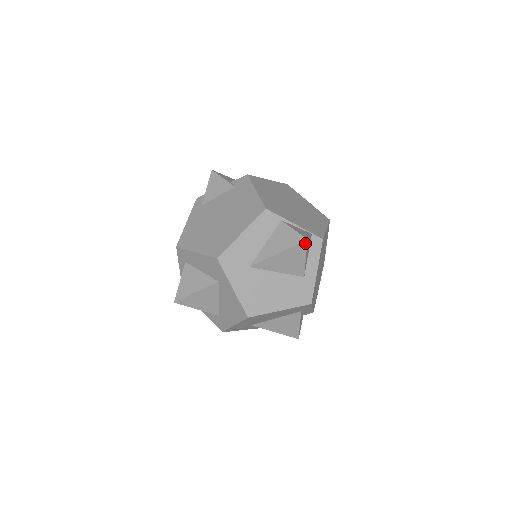
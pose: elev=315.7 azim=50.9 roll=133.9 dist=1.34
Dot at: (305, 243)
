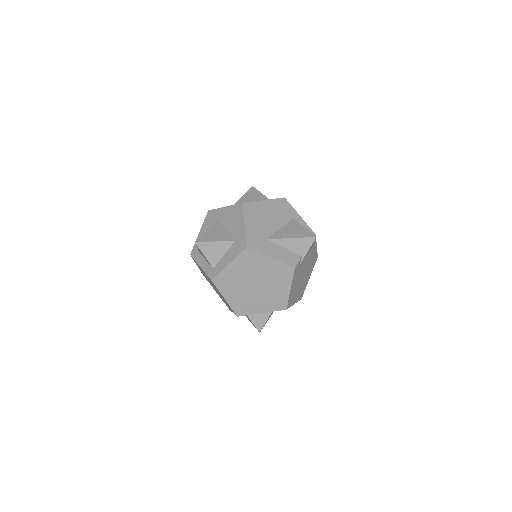
Dot at: (253, 188)
